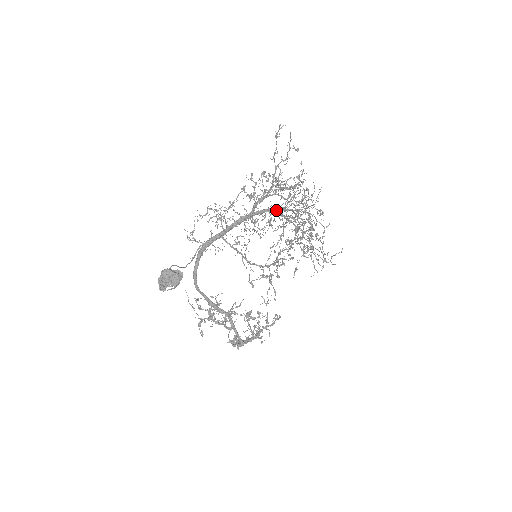
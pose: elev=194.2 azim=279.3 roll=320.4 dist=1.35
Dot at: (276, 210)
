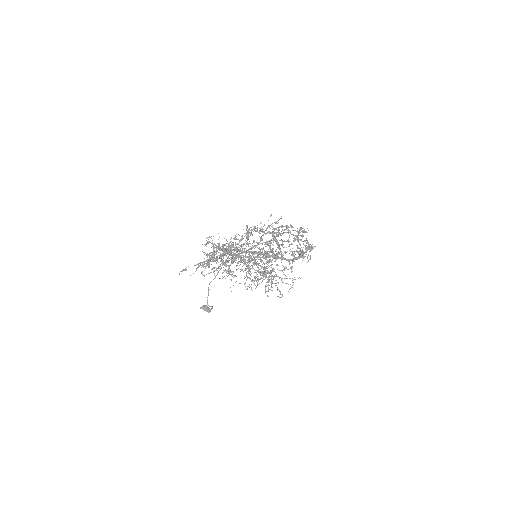
Dot at: (239, 254)
